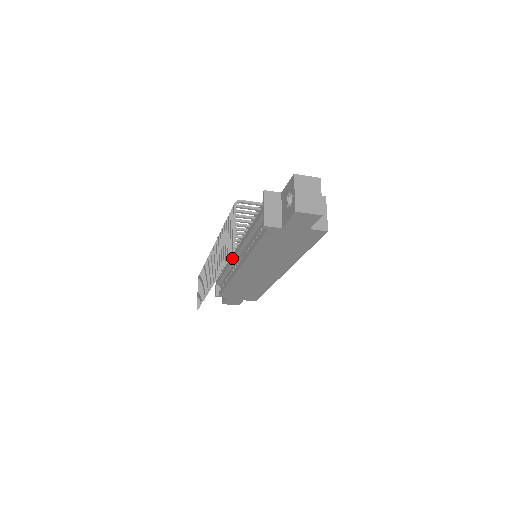
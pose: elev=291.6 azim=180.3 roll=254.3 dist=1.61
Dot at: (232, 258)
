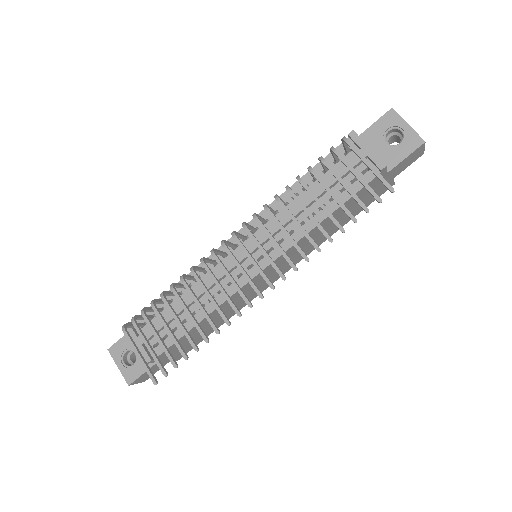
Dot at: occluded
